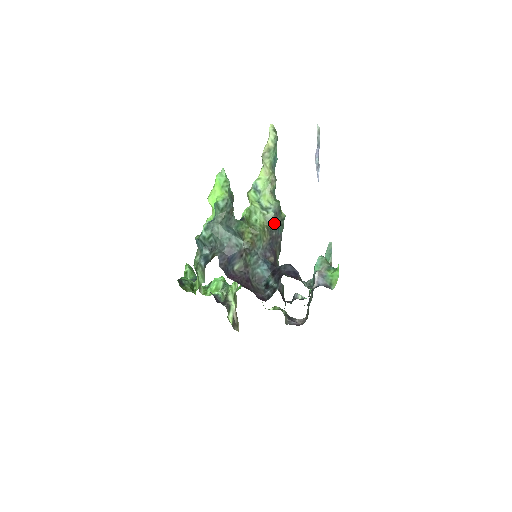
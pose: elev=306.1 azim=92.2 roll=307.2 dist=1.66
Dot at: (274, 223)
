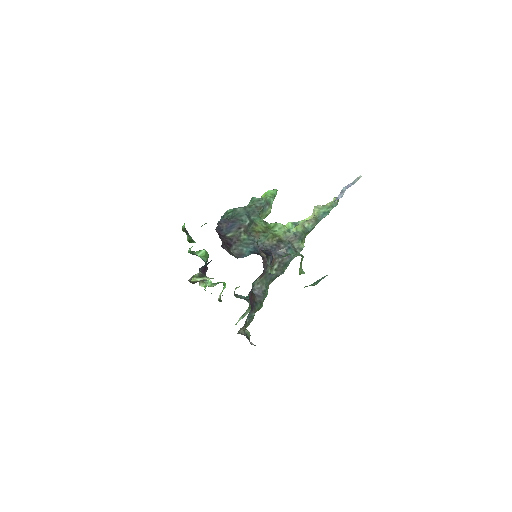
Dot at: (289, 241)
